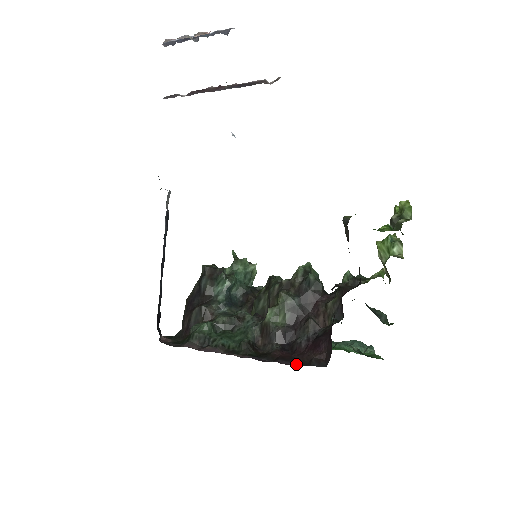
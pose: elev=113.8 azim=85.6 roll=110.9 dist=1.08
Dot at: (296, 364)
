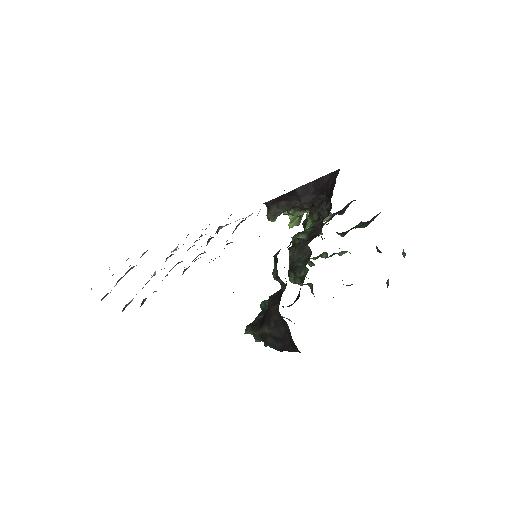
Dot at: occluded
